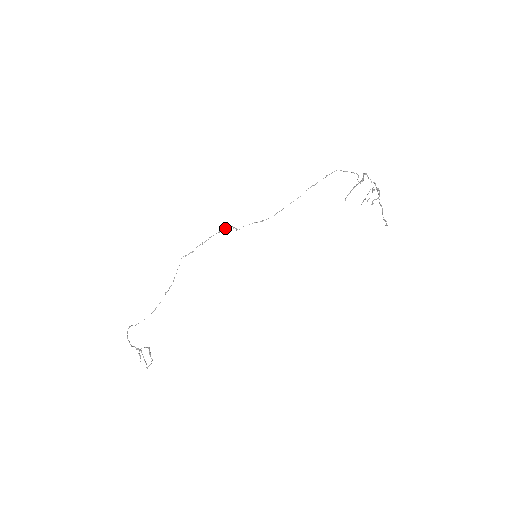
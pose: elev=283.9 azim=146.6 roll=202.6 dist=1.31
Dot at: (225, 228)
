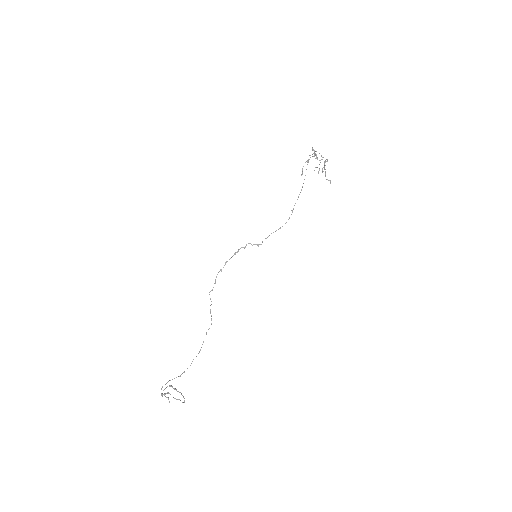
Dot at: occluded
